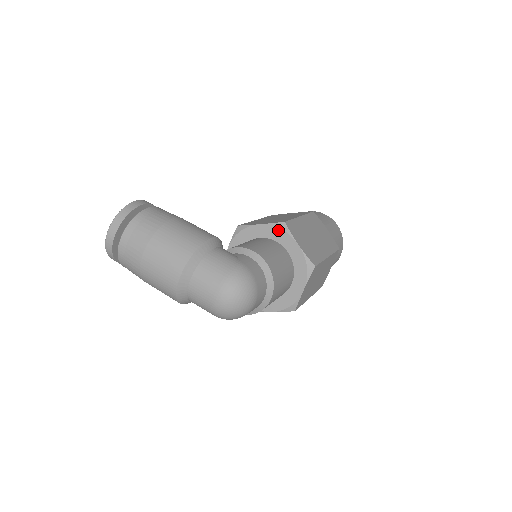
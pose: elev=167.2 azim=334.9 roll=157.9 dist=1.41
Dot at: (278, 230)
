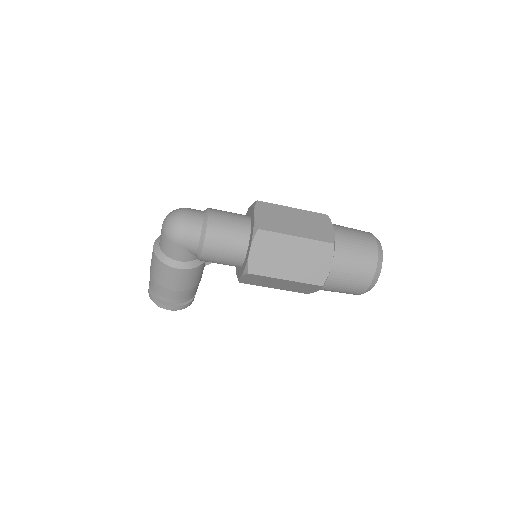
Dot at: occluded
